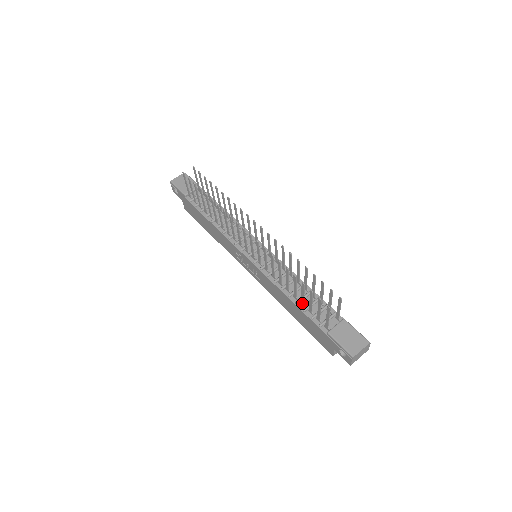
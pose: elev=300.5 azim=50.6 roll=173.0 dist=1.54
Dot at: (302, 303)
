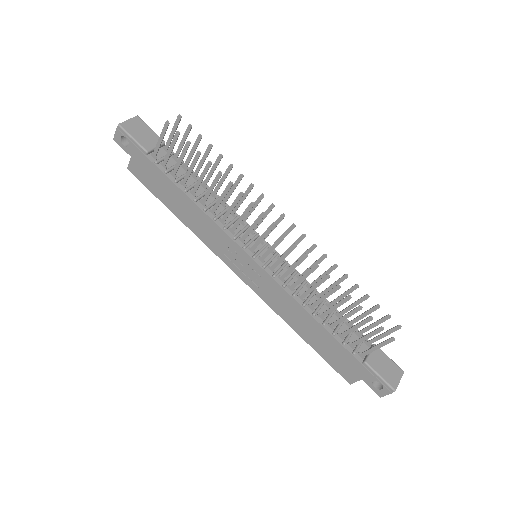
Dot at: (332, 325)
